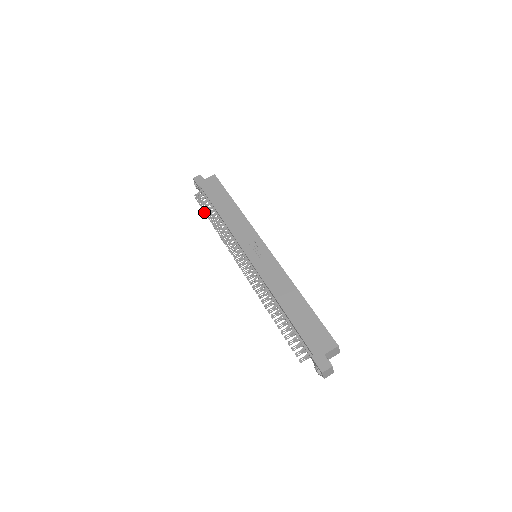
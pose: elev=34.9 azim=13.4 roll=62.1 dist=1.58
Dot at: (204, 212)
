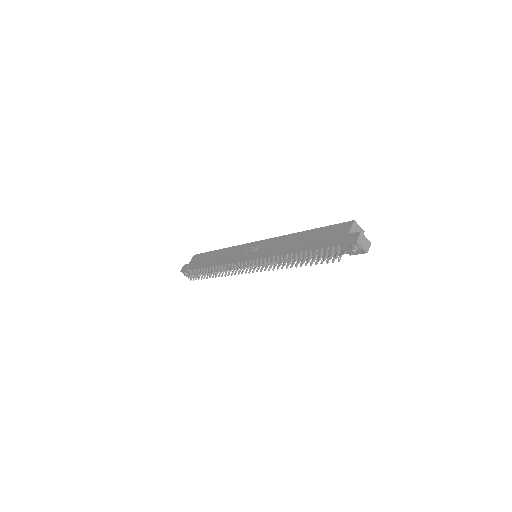
Dot at: occluded
